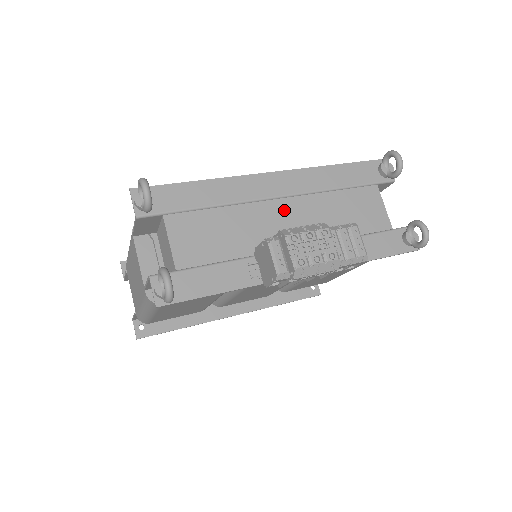
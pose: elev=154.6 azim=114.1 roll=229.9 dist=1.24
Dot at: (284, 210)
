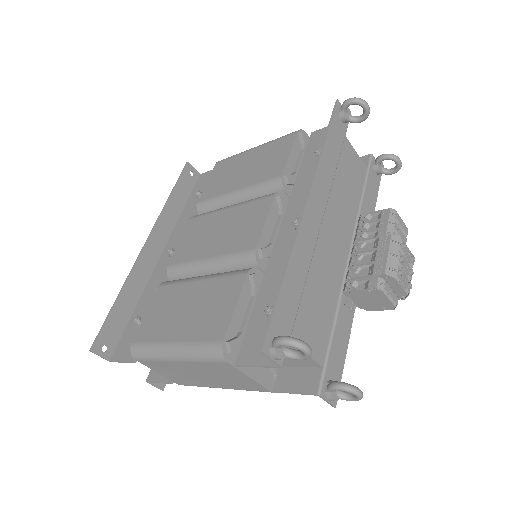
Dot at: (328, 230)
